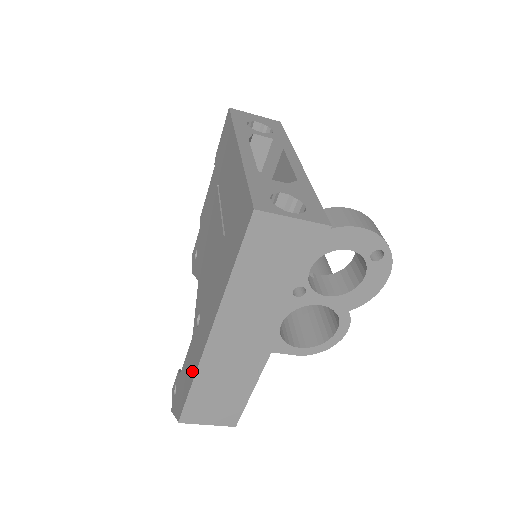
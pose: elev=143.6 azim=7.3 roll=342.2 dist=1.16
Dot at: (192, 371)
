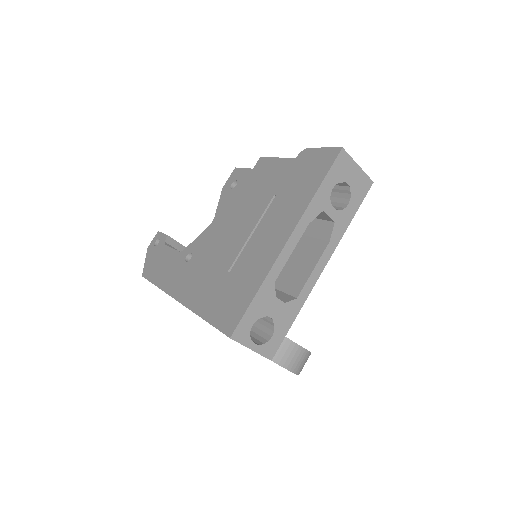
Dot at: (163, 280)
